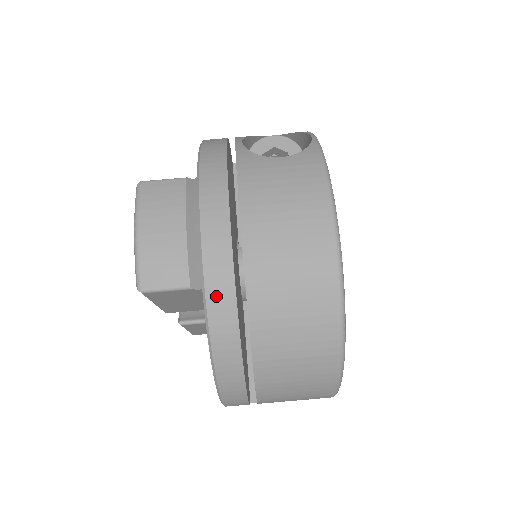
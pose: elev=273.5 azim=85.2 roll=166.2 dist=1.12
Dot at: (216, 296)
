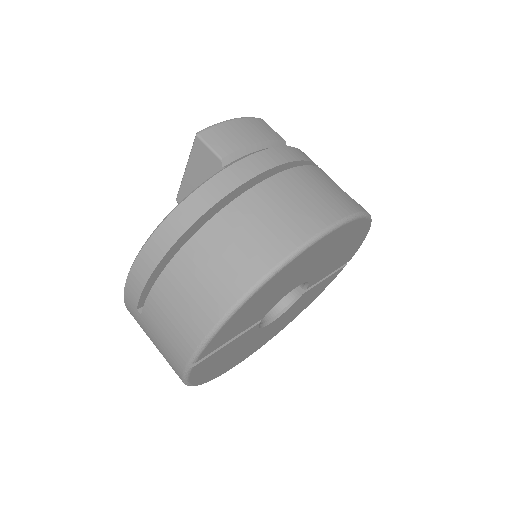
Dot at: (228, 176)
